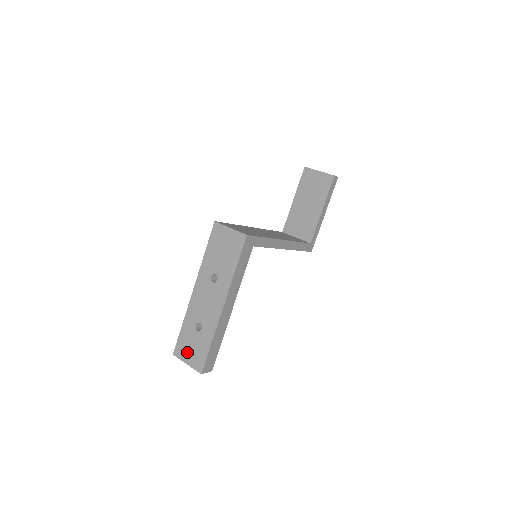
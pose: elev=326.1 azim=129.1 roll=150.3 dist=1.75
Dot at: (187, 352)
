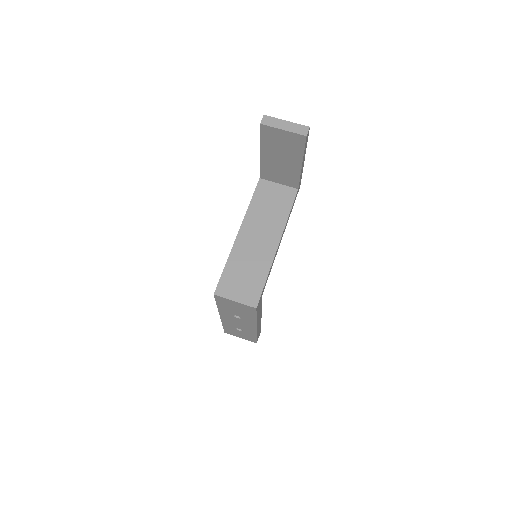
Dot at: (237, 335)
